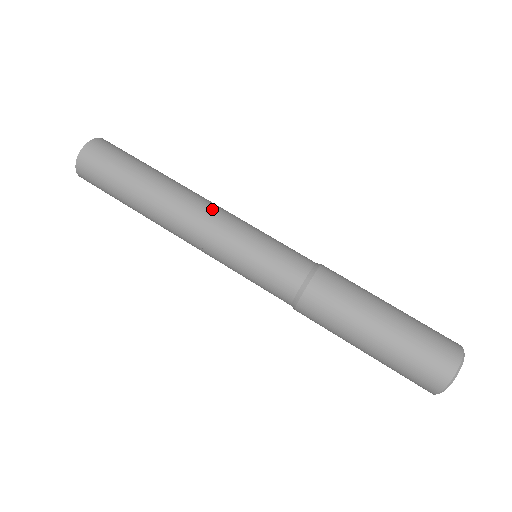
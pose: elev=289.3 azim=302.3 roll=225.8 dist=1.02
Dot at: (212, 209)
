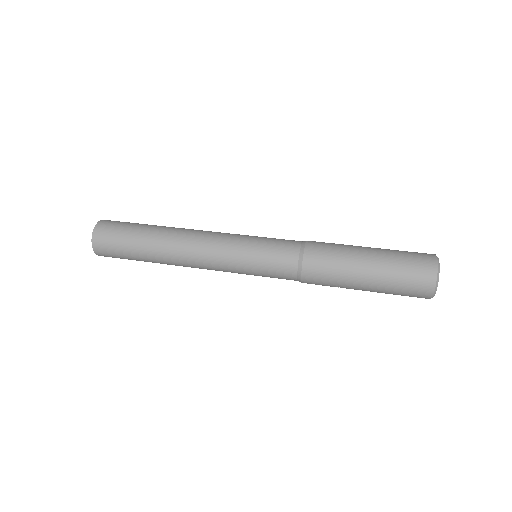
Dot at: (210, 232)
